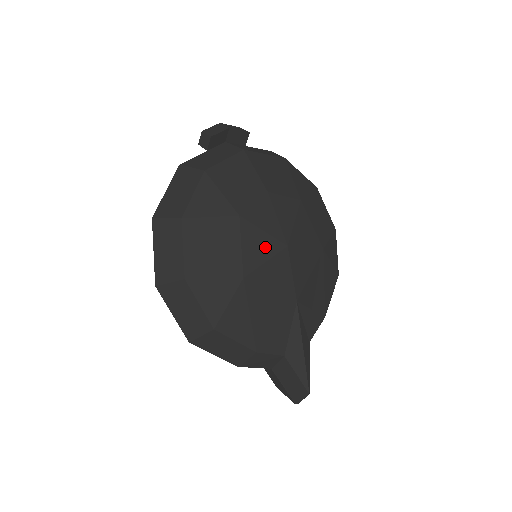
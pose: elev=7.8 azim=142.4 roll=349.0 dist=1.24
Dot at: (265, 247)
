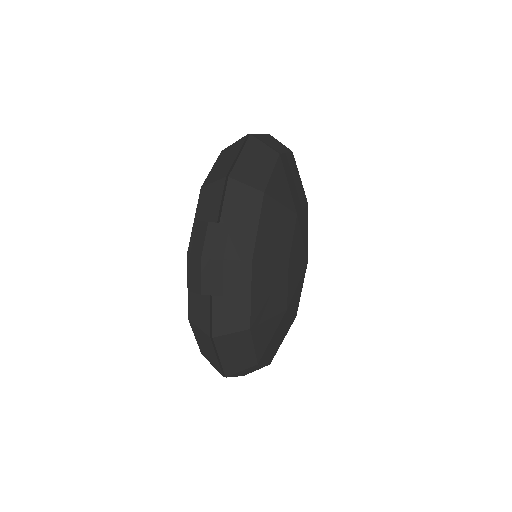
Dot at: (300, 288)
